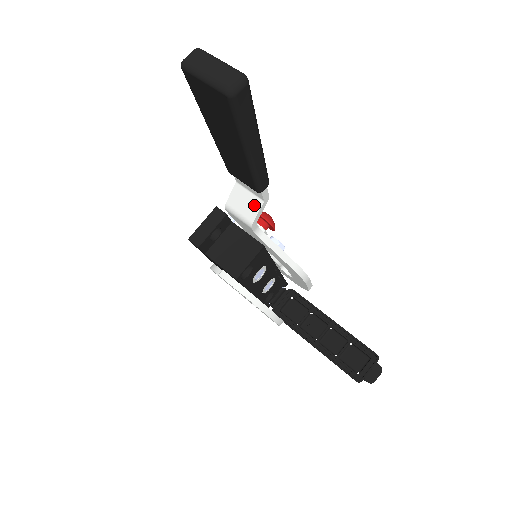
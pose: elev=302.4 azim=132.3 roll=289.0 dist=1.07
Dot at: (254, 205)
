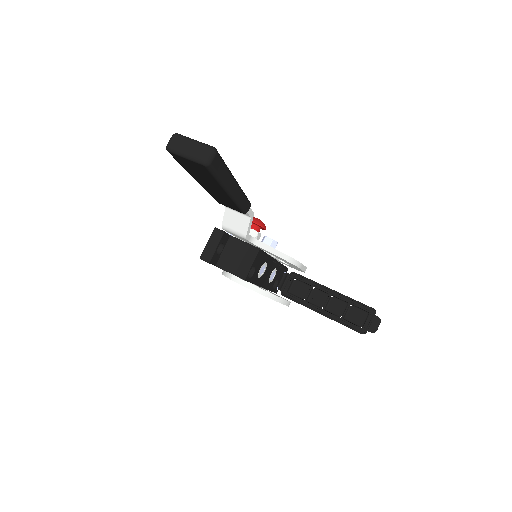
Dot at: (244, 222)
